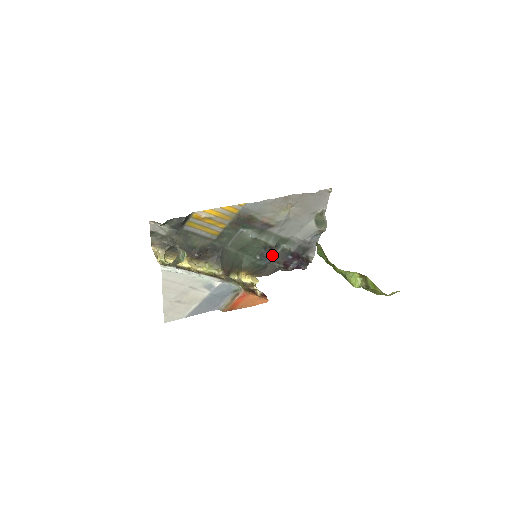
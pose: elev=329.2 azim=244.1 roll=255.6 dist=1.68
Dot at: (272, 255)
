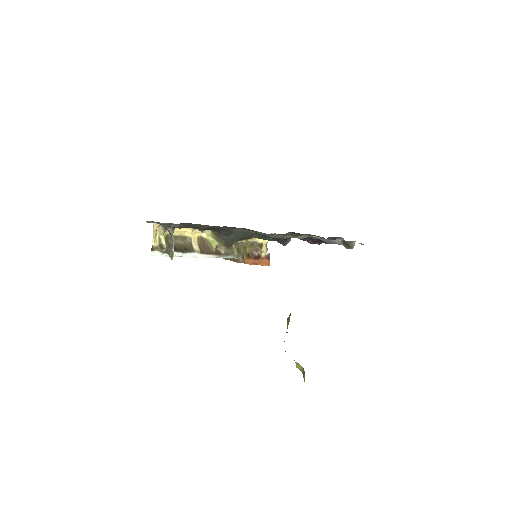
Dot at: (284, 244)
